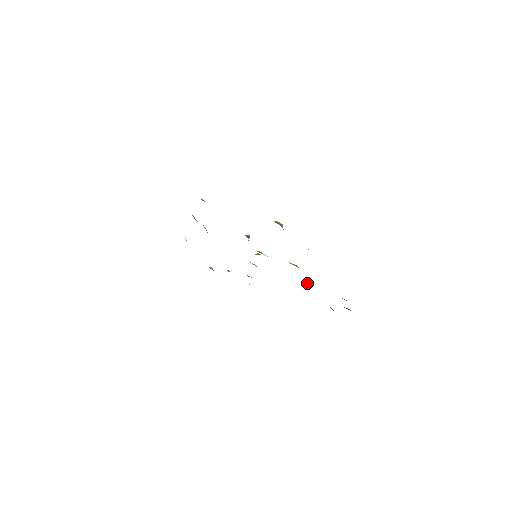
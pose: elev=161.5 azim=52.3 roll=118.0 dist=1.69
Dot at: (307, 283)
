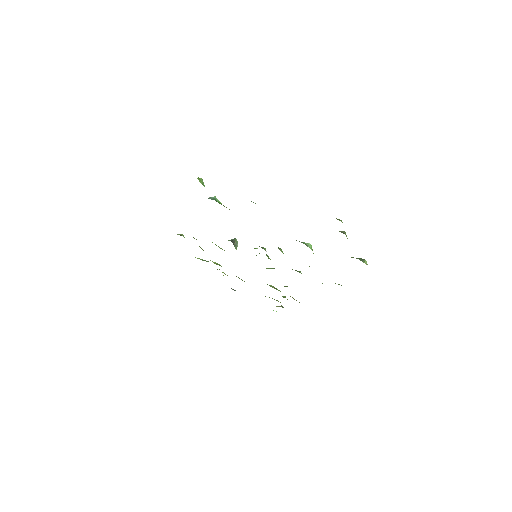
Dot at: (310, 247)
